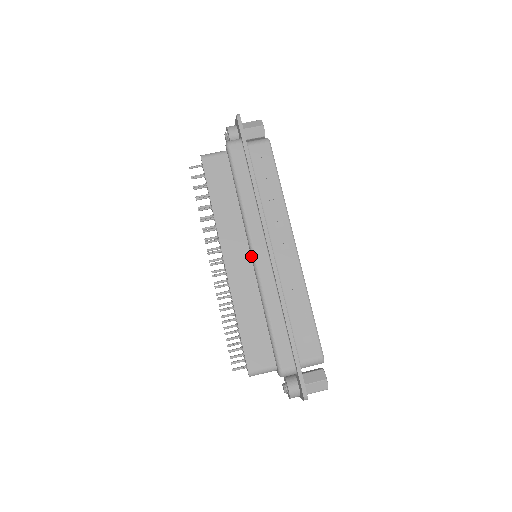
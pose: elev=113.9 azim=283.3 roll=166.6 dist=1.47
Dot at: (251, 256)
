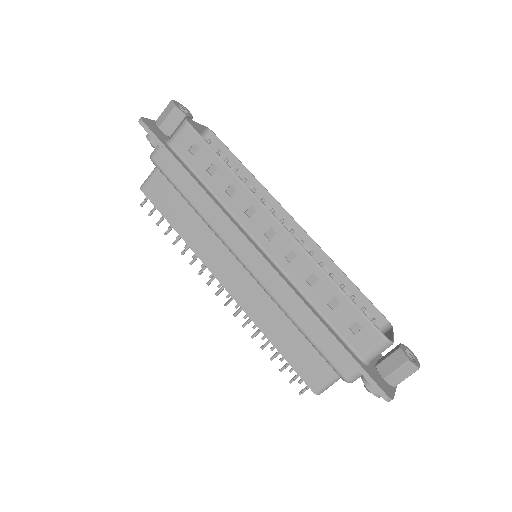
Dot at: (243, 266)
